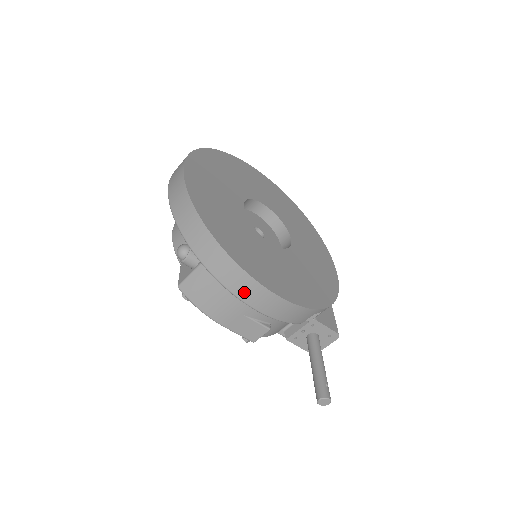
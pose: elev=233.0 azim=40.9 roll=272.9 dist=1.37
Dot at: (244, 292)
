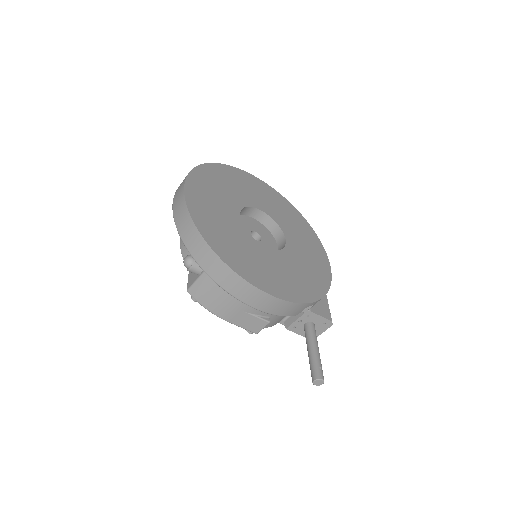
Dot at: (242, 294)
